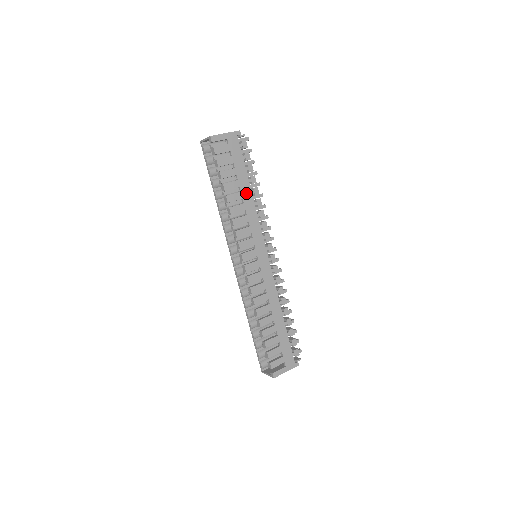
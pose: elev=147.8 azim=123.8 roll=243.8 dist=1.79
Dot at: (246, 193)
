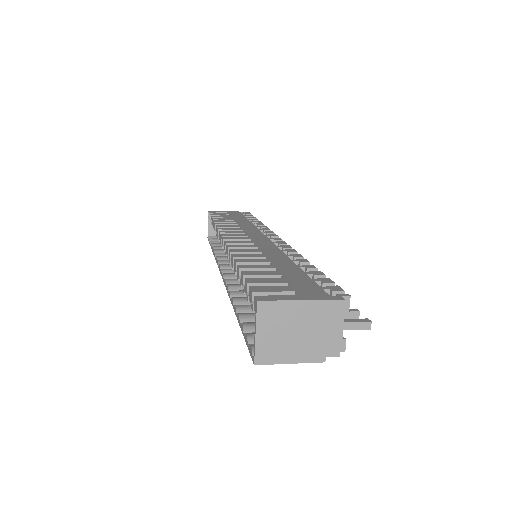
Dot at: occluded
